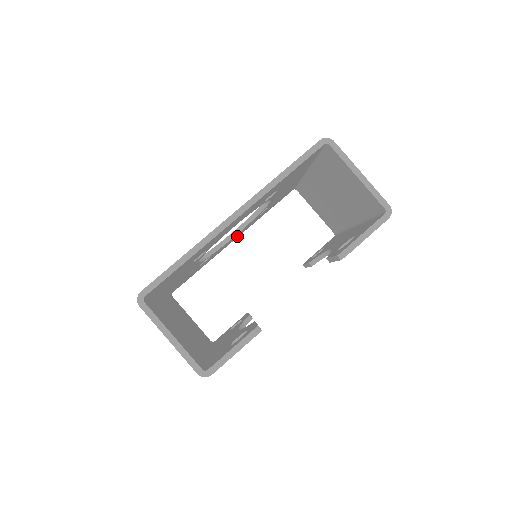
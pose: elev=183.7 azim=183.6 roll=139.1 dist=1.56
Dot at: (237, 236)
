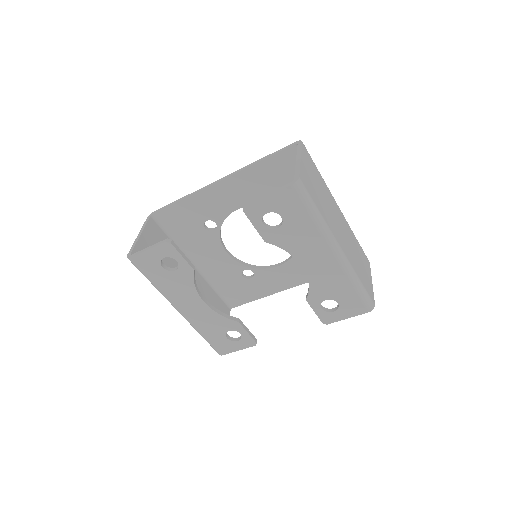
Dot at: (293, 280)
